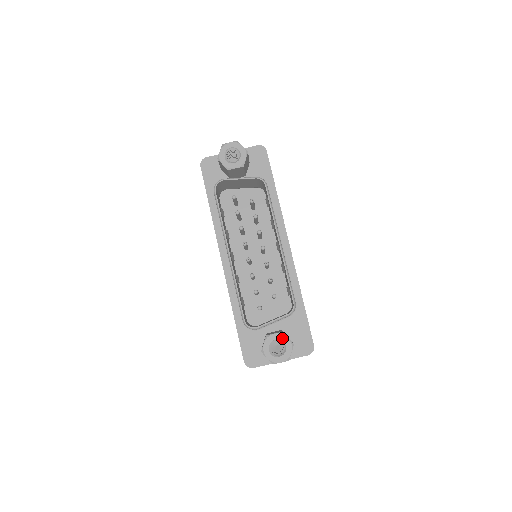
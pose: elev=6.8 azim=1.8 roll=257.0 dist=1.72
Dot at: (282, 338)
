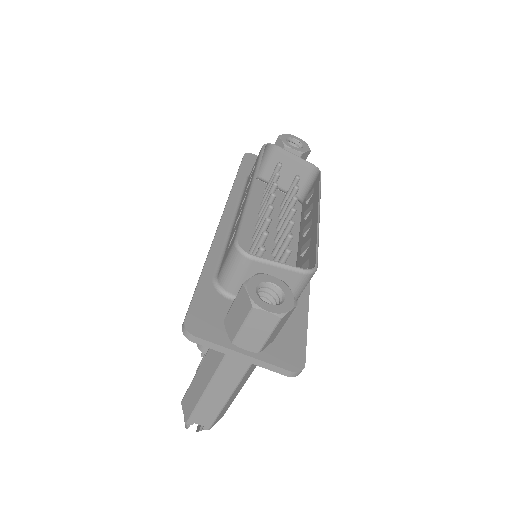
Dot at: (283, 287)
